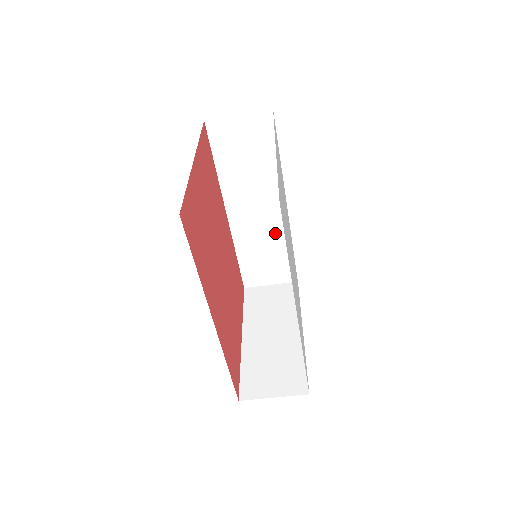
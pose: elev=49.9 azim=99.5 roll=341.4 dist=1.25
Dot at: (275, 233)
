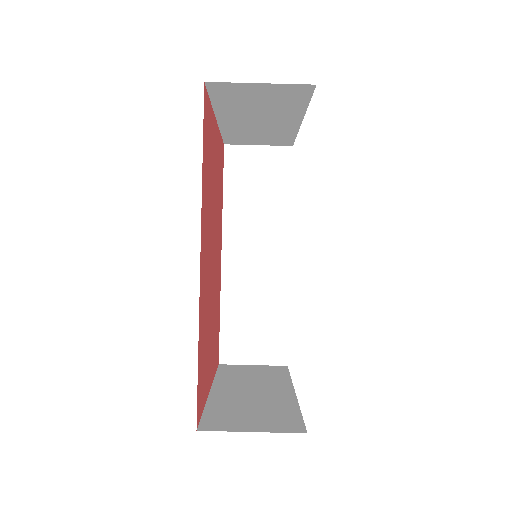
Dot at: (271, 289)
